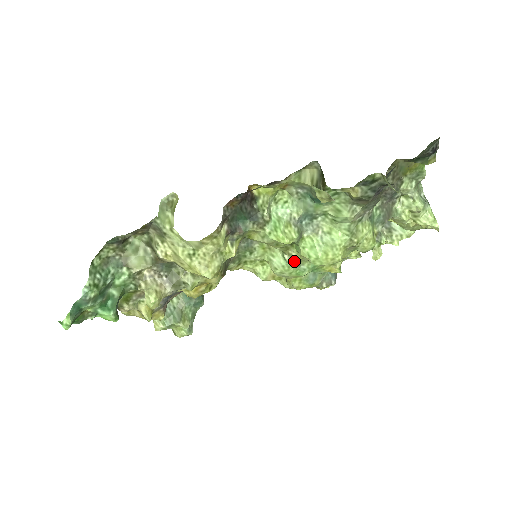
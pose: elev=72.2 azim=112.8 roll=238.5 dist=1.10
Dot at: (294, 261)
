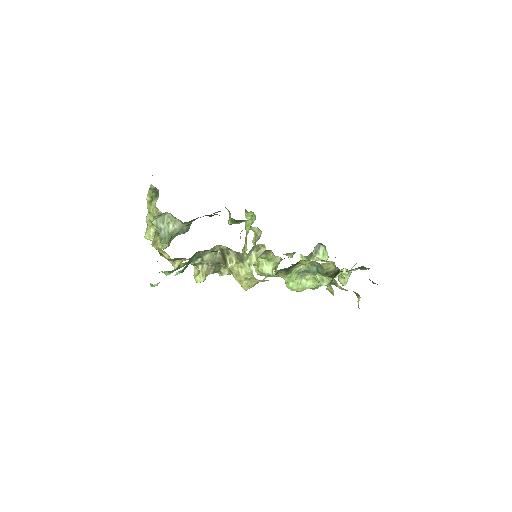
Dot at: (276, 275)
